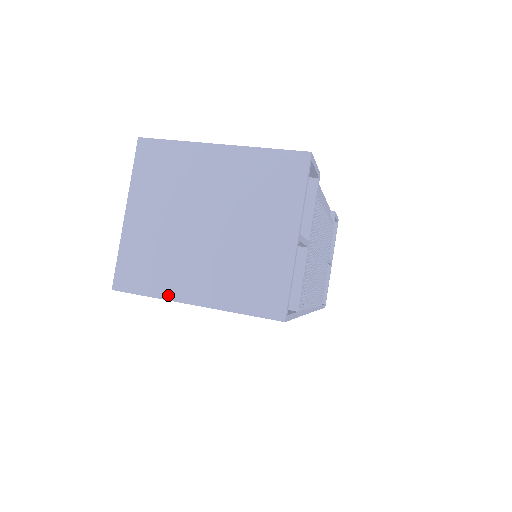
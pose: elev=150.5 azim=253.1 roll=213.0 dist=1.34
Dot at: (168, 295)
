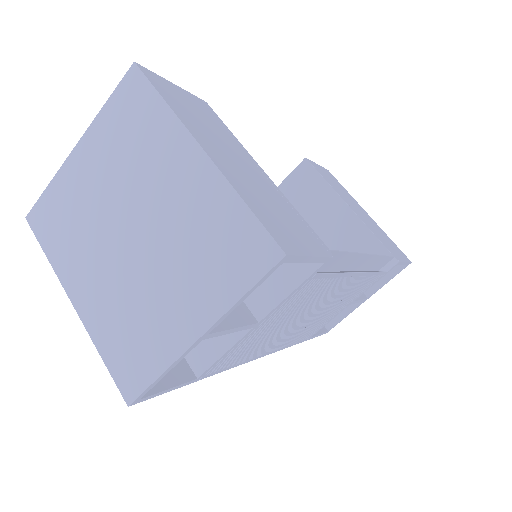
Dot at: (60, 271)
